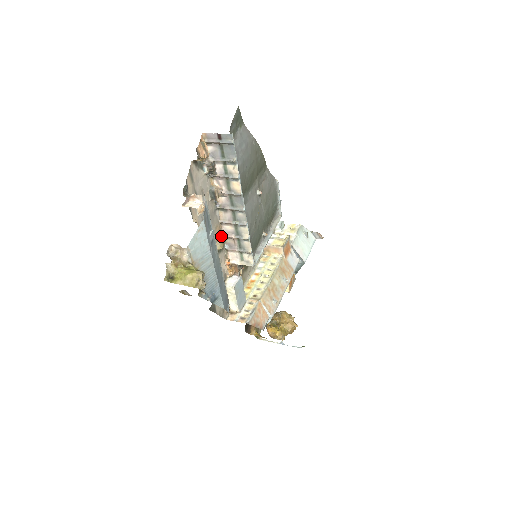
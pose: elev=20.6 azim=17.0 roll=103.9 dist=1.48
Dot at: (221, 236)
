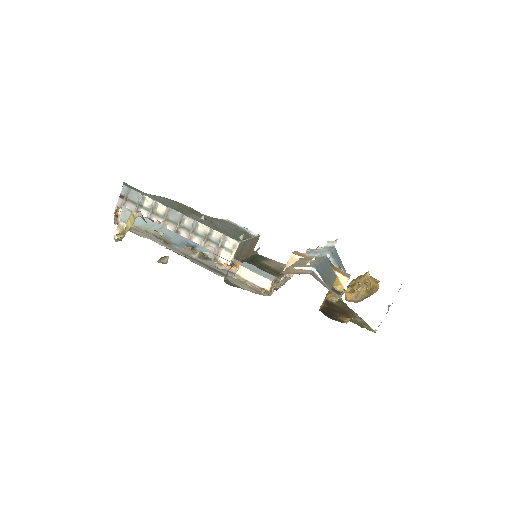
Dot at: occluded
